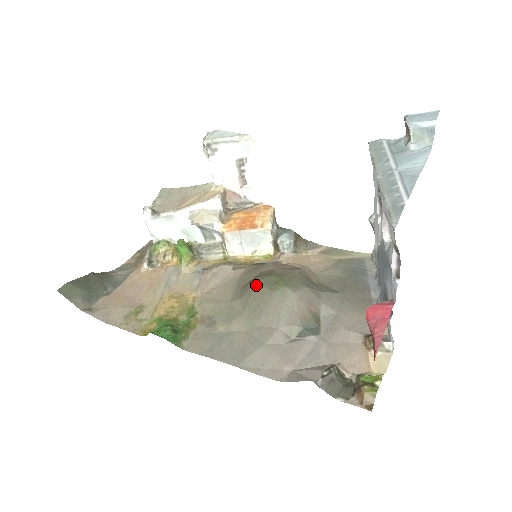
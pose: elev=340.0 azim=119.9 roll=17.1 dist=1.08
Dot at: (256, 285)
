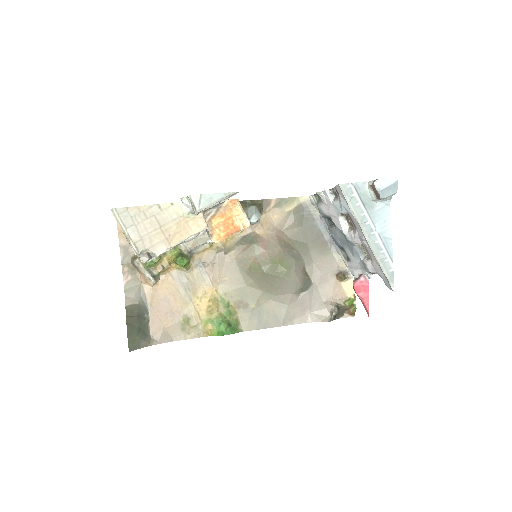
Dot at: (265, 275)
